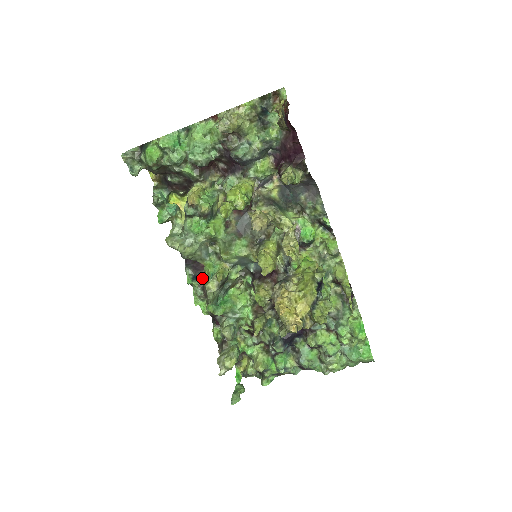
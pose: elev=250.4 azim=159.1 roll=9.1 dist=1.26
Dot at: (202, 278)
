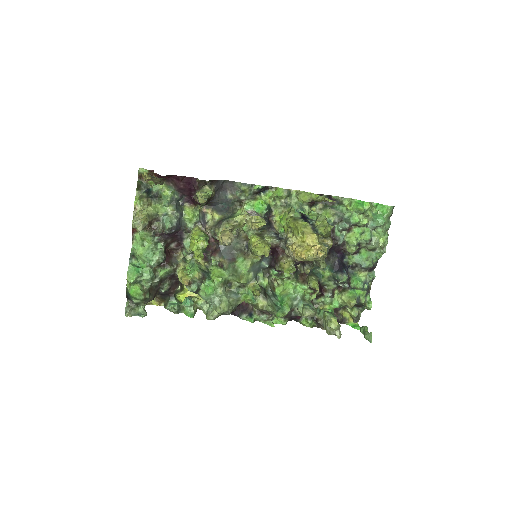
Dot at: (254, 309)
